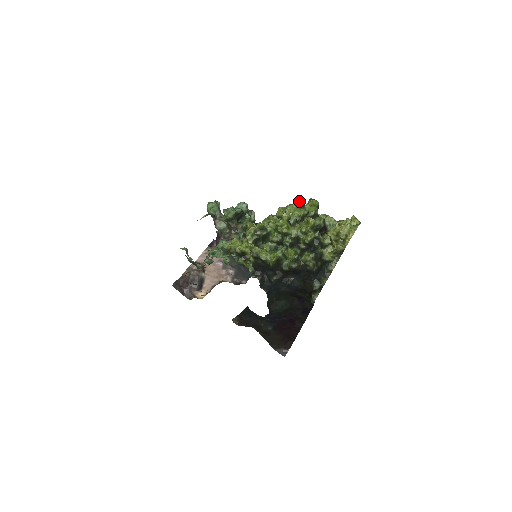
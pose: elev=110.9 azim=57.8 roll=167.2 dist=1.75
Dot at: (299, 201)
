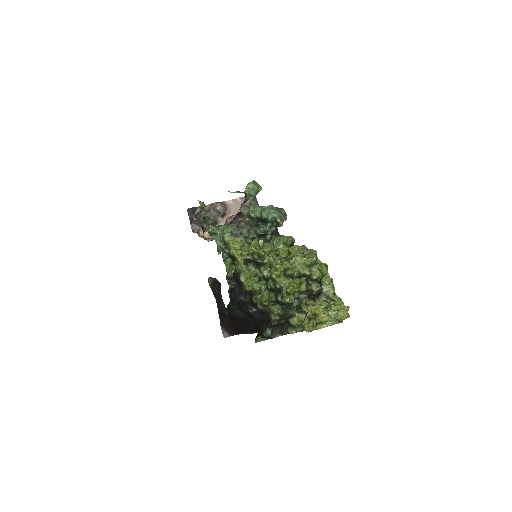
Dot at: (312, 258)
